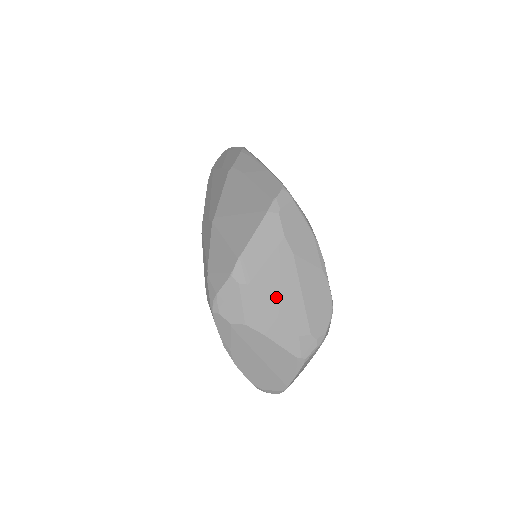
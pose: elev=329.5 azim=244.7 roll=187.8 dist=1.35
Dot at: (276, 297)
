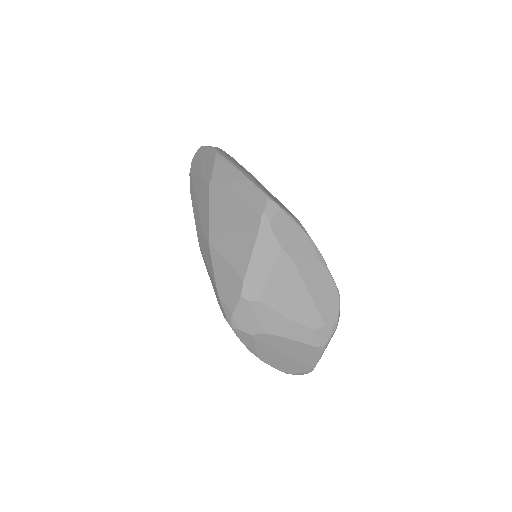
Dot at: (286, 303)
